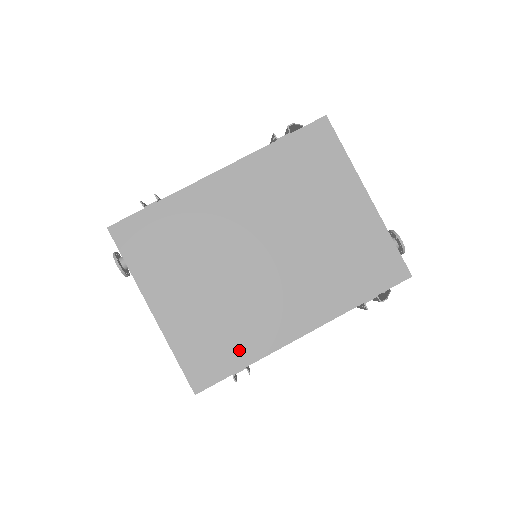
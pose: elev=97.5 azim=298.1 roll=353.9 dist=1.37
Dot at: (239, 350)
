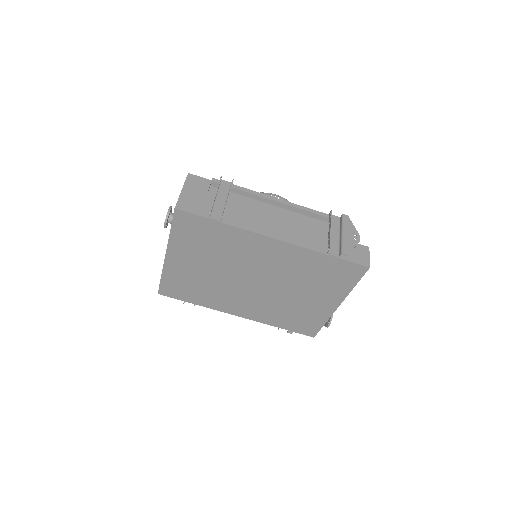
Dot at: (198, 298)
